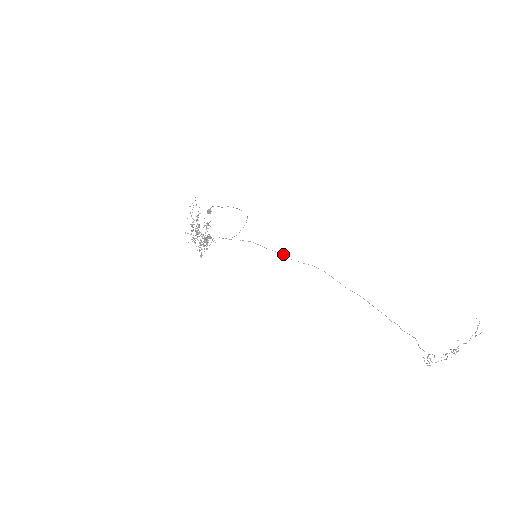
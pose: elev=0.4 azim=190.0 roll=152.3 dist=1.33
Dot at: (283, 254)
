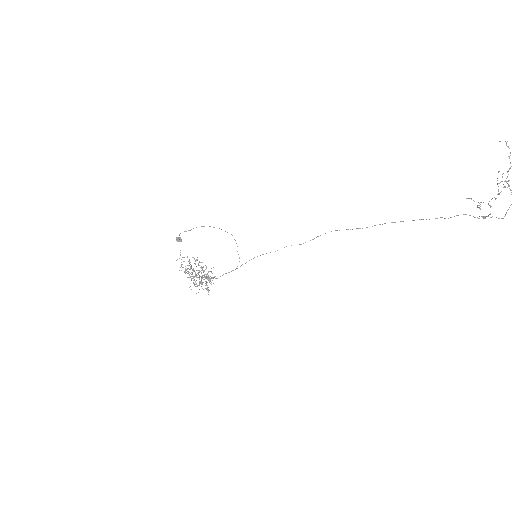
Dot at: occluded
